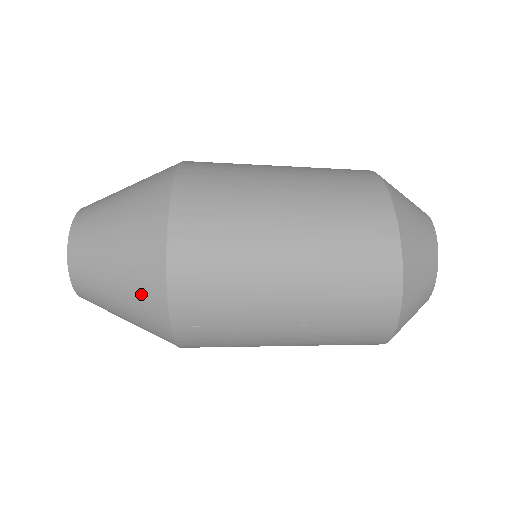
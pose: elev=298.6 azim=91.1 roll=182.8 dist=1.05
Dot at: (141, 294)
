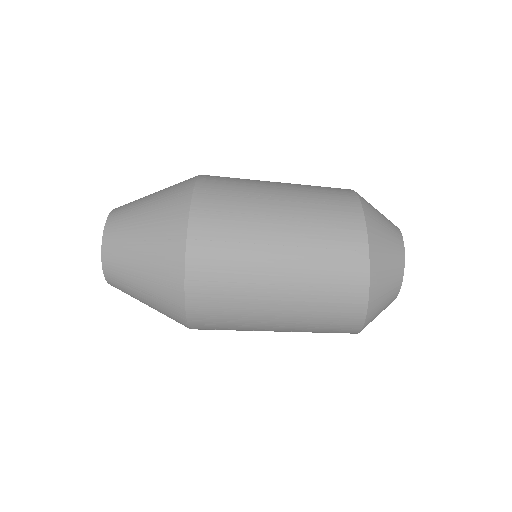
Dot at: (166, 311)
